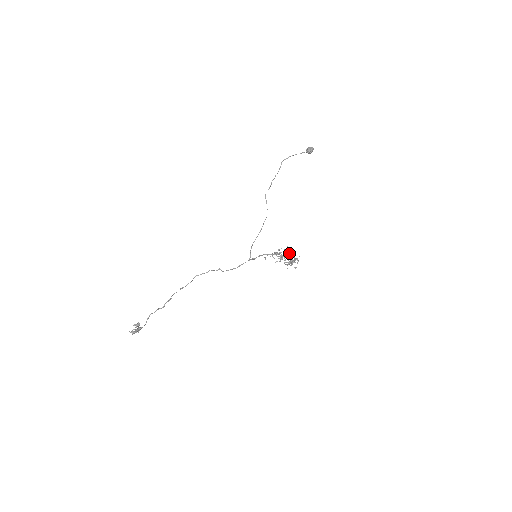
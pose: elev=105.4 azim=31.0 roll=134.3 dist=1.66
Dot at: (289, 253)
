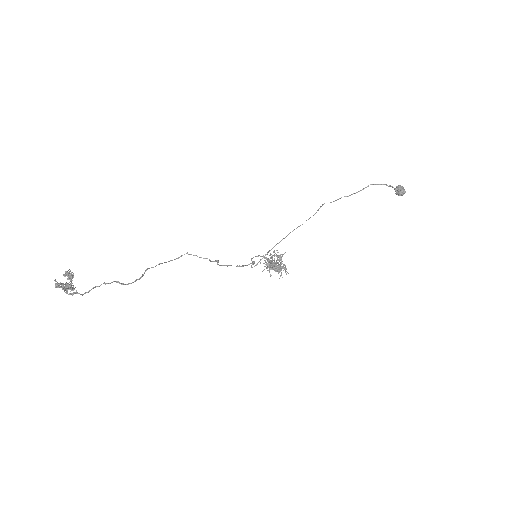
Dot at: occluded
